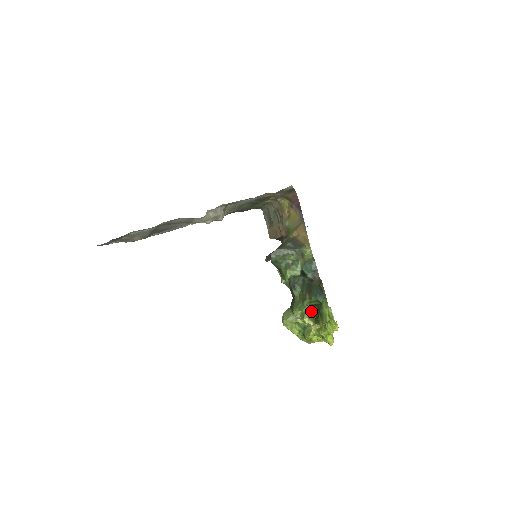
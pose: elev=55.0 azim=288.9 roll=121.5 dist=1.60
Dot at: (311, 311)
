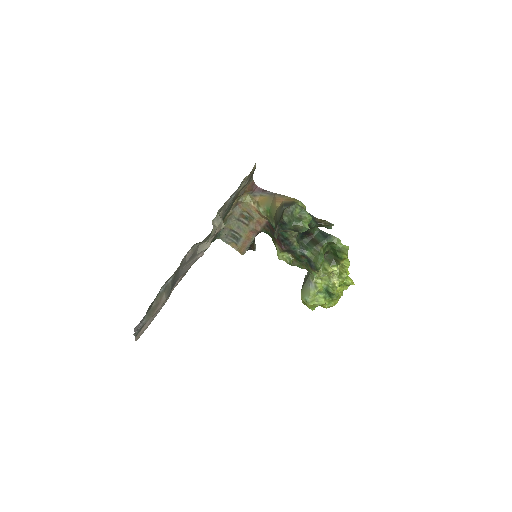
Dot at: (327, 261)
